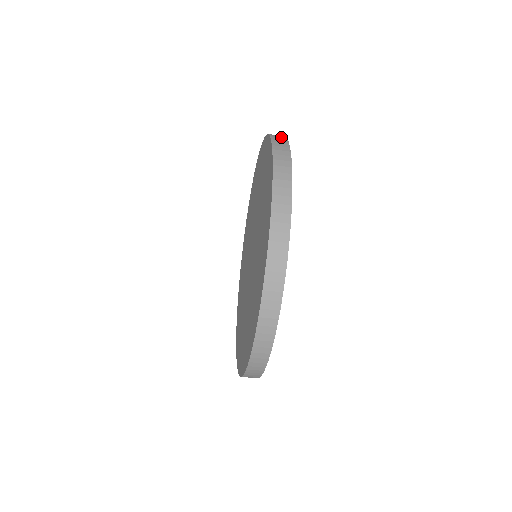
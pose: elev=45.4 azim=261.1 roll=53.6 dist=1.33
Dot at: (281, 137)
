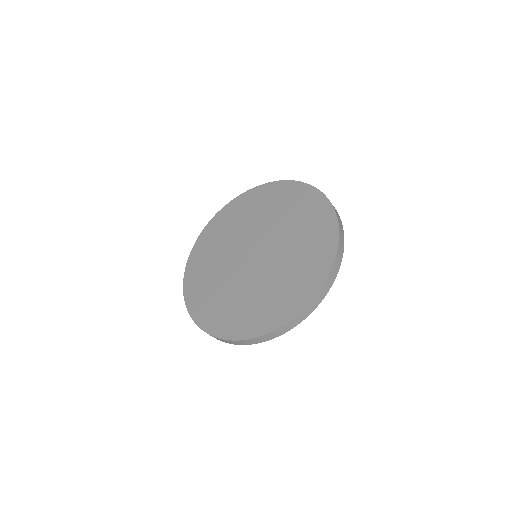
Dot at: occluded
